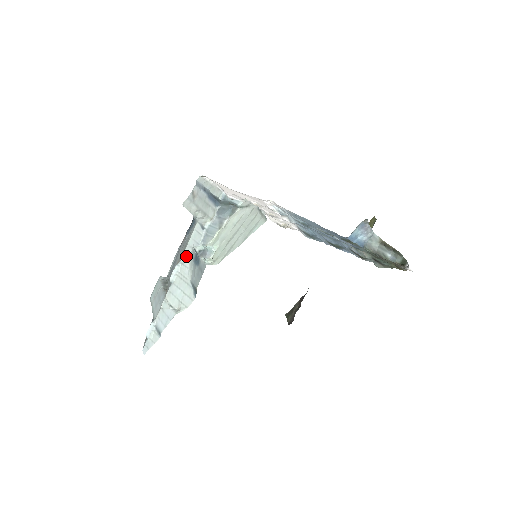
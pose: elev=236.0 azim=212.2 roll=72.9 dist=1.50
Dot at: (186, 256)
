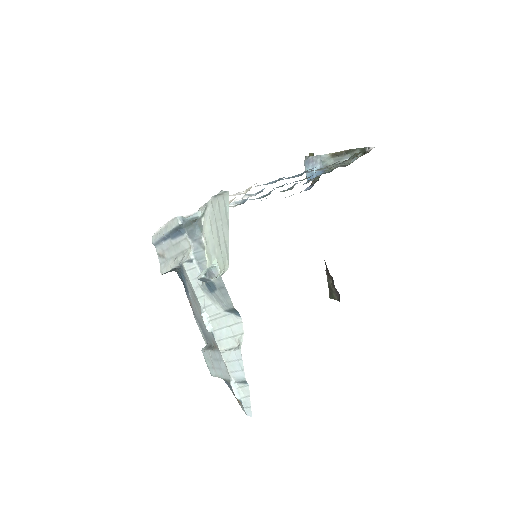
Dot at: (201, 298)
